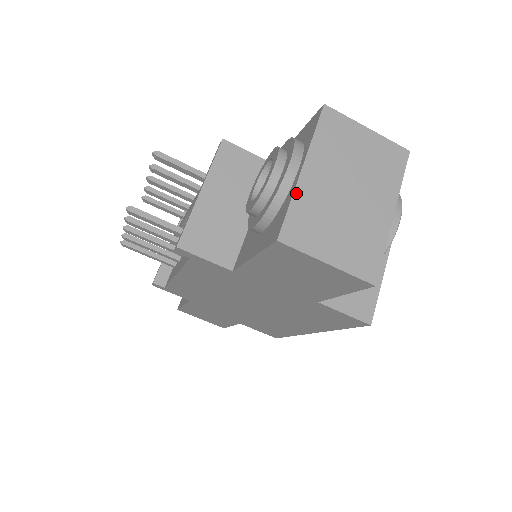
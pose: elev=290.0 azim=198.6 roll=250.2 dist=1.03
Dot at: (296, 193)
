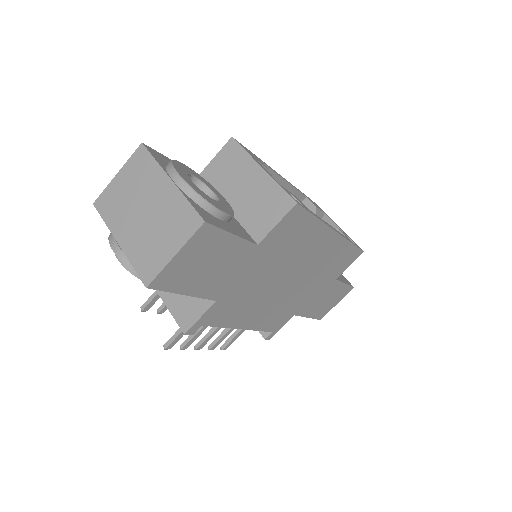
Dot at: (128, 256)
